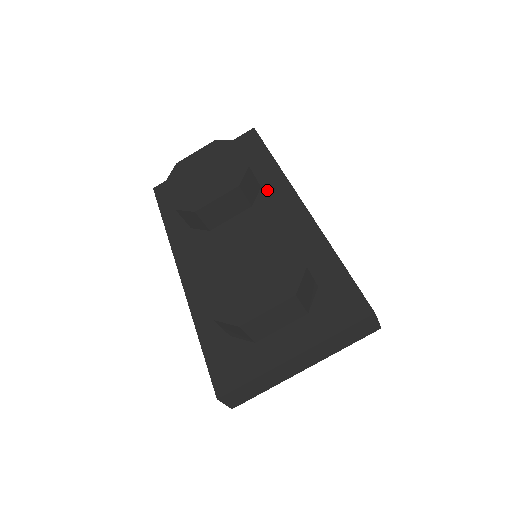
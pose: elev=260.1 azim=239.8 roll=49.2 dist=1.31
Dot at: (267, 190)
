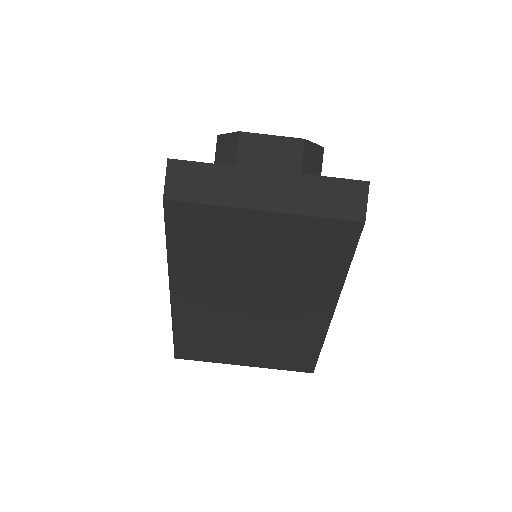
Dot at: occluded
